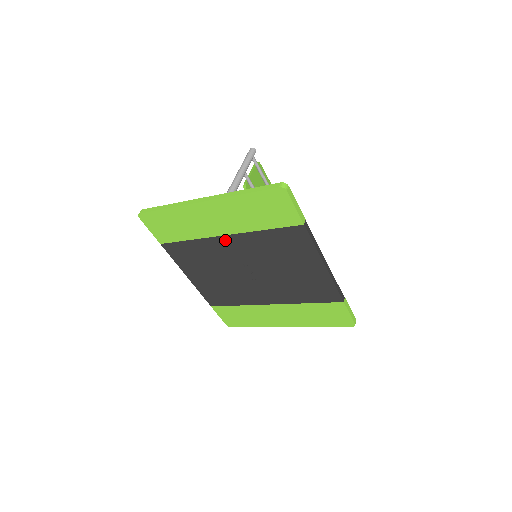
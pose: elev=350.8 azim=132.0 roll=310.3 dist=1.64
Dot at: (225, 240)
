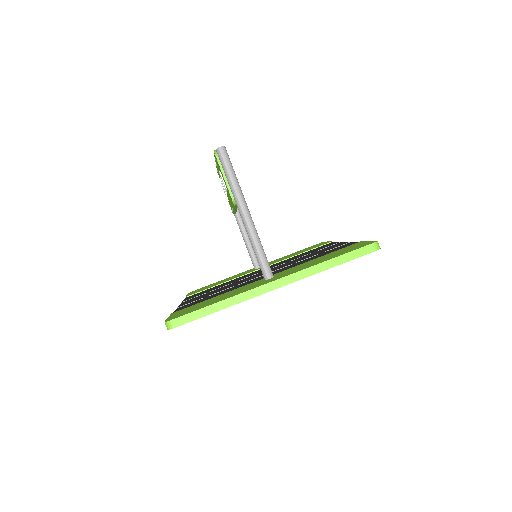
Dot at: occluded
